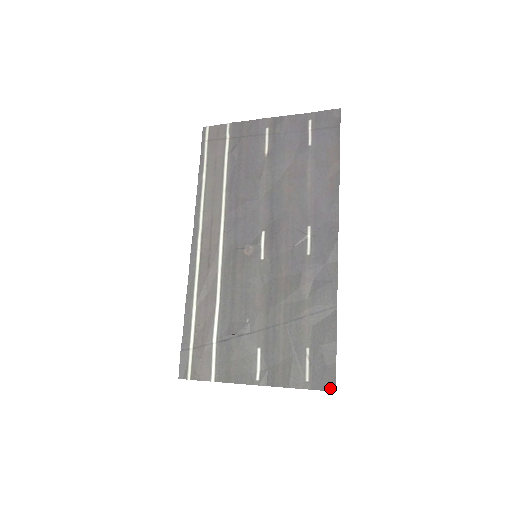
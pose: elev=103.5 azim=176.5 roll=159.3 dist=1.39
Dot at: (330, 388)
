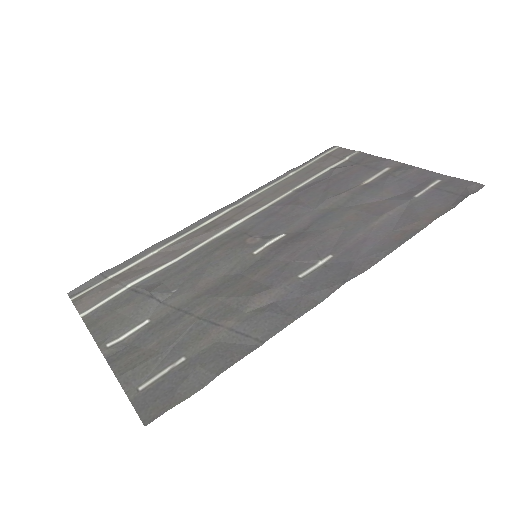
Dot at: (146, 417)
